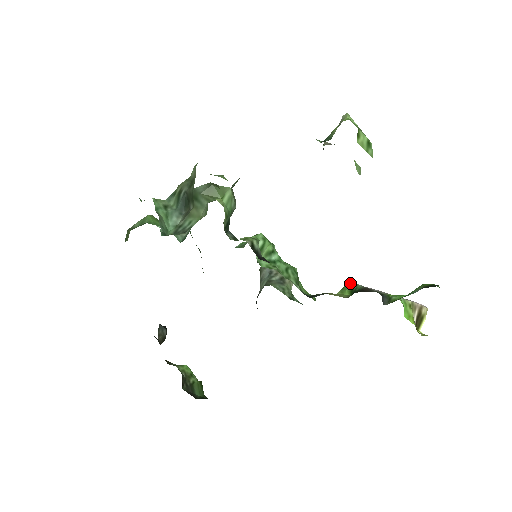
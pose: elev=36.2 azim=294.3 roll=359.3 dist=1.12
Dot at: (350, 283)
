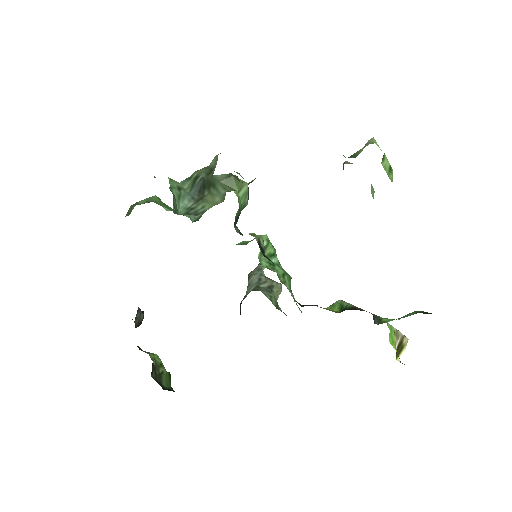
Dot at: (341, 301)
